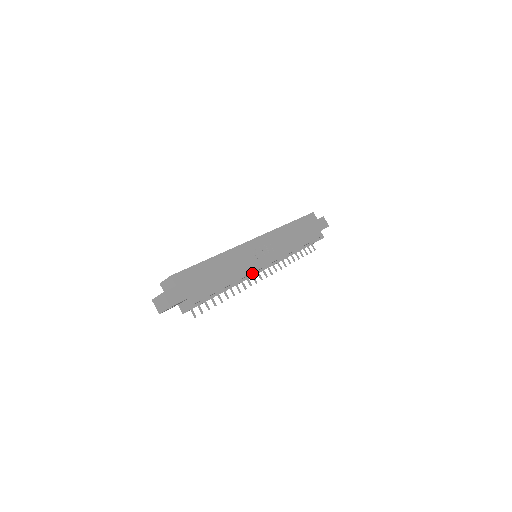
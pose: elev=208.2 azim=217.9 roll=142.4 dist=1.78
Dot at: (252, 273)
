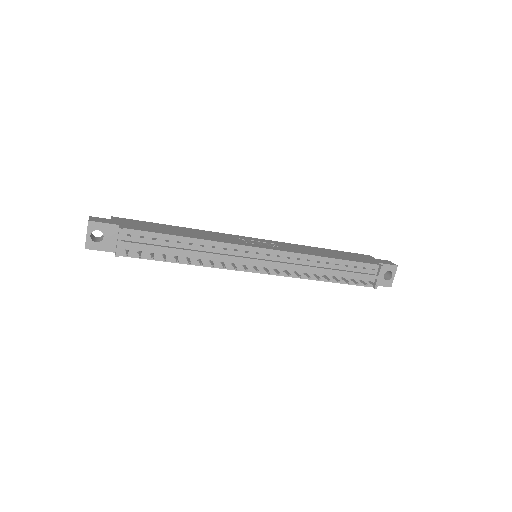
Dot at: (238, 256)
